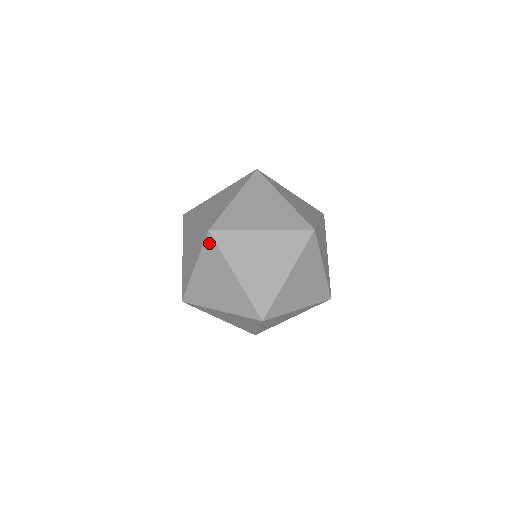
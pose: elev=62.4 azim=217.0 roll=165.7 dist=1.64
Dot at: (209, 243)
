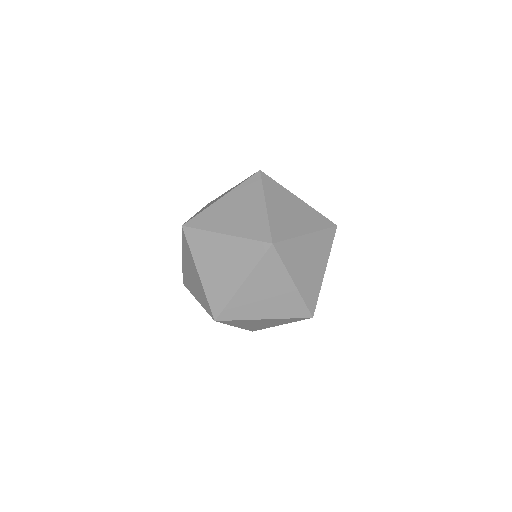
Dot at: (190, 235)
